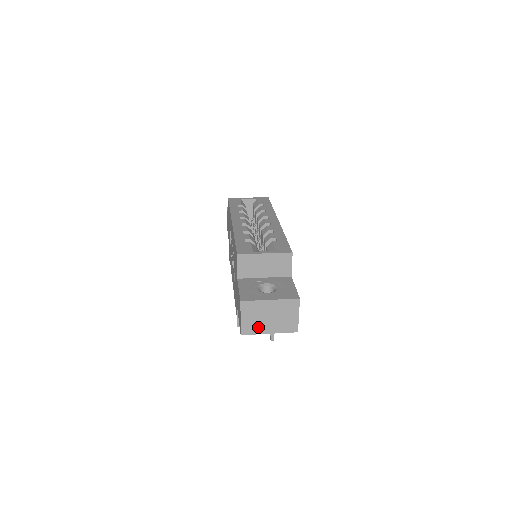
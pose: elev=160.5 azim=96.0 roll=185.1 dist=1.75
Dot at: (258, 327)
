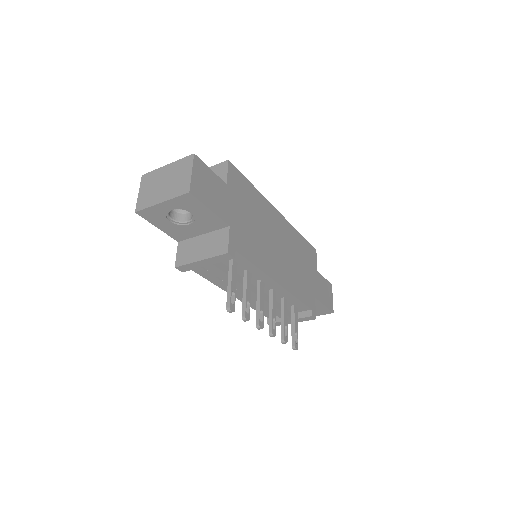
Dot at: (152, 198)
